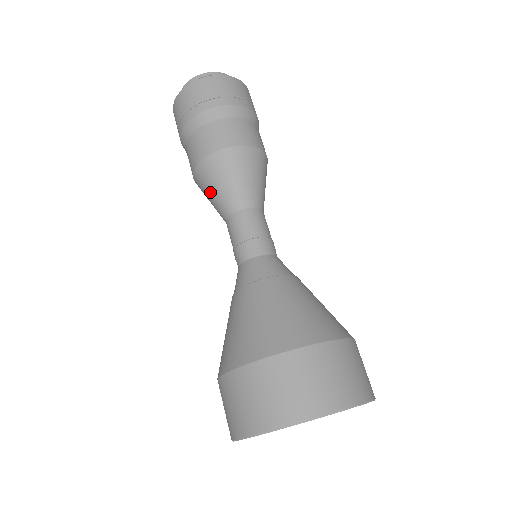
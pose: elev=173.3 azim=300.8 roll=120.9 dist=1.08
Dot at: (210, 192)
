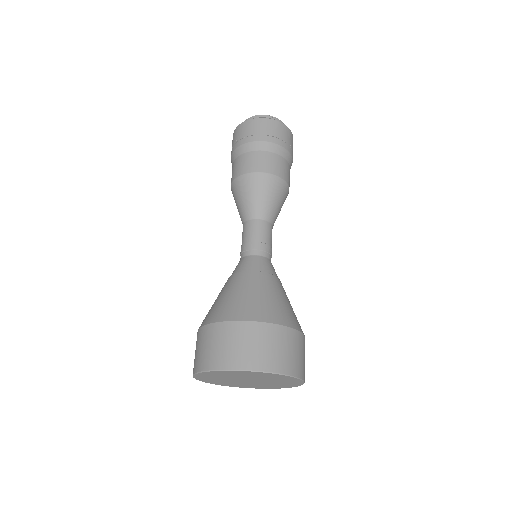
Dot at: (243, 197)
